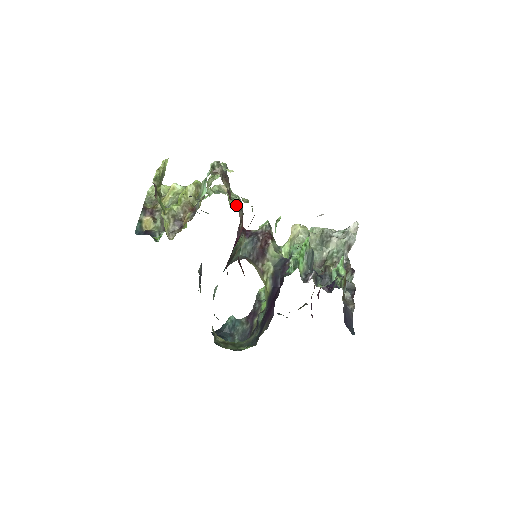
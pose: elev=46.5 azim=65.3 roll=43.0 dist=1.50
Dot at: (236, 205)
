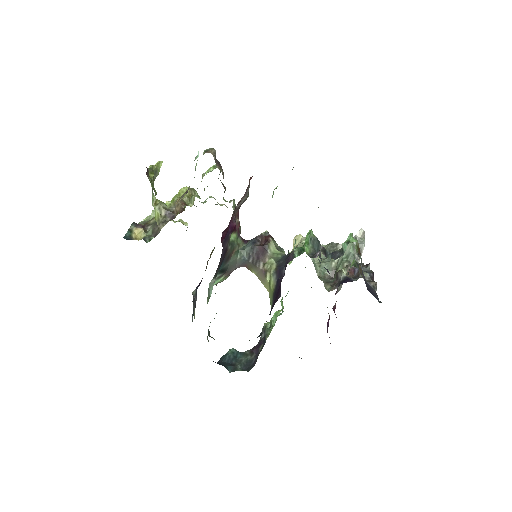
Dot at: (231, 200)
